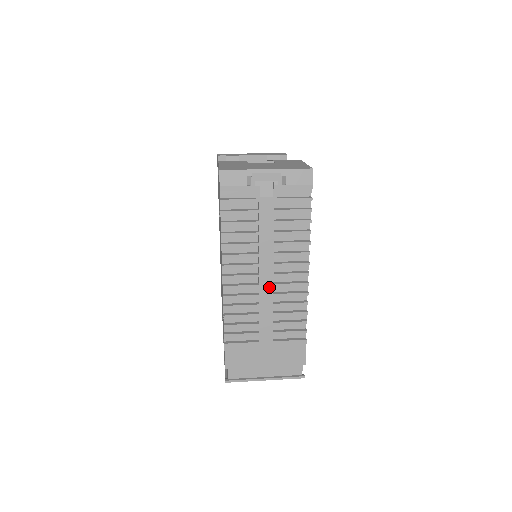
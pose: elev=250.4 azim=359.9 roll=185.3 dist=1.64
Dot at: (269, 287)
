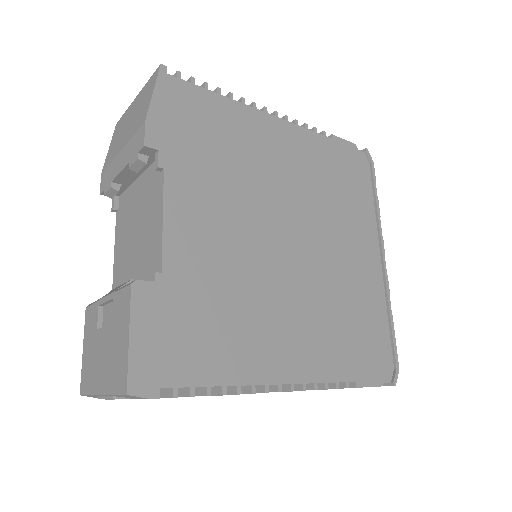
Dot at: occluded
